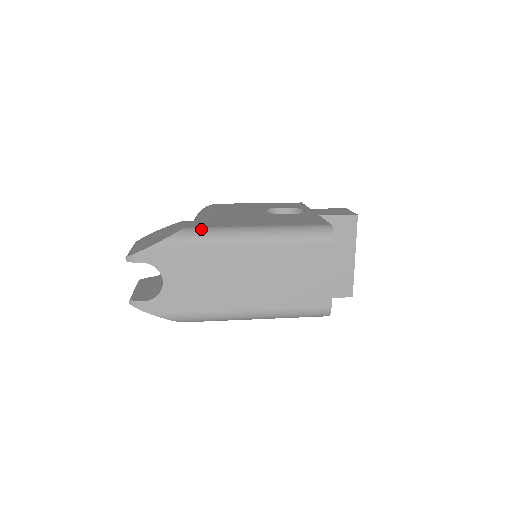
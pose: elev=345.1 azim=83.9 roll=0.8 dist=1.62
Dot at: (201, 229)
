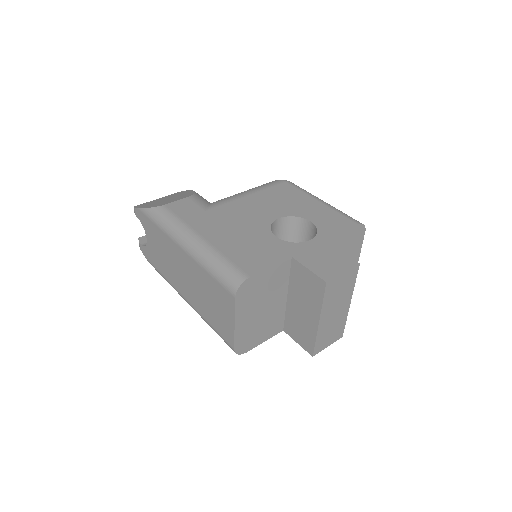
Dot at: (168, 214)
